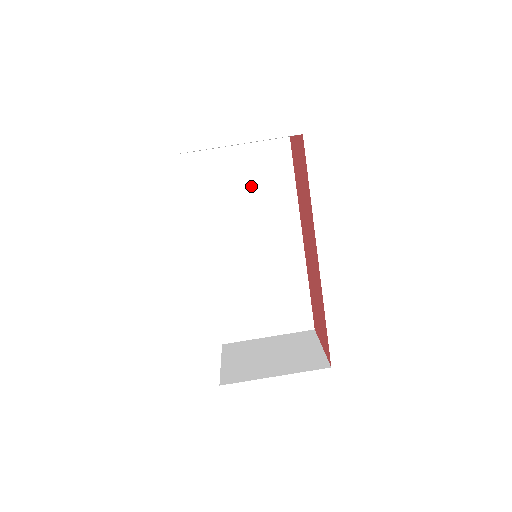
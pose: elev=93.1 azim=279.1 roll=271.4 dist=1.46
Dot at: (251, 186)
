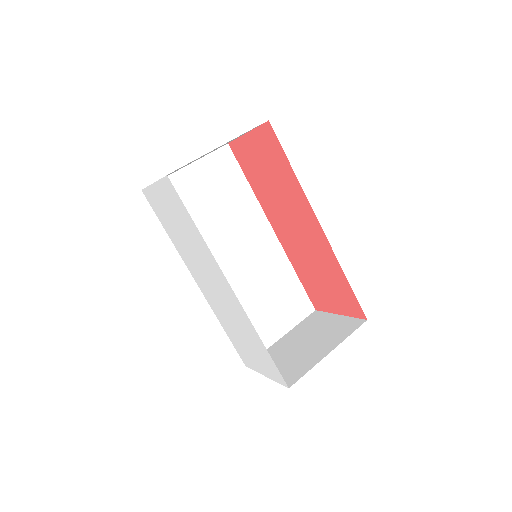
Dot at: (213, 200)
